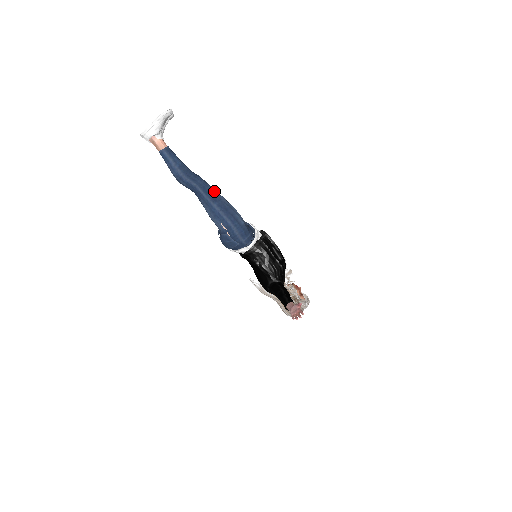
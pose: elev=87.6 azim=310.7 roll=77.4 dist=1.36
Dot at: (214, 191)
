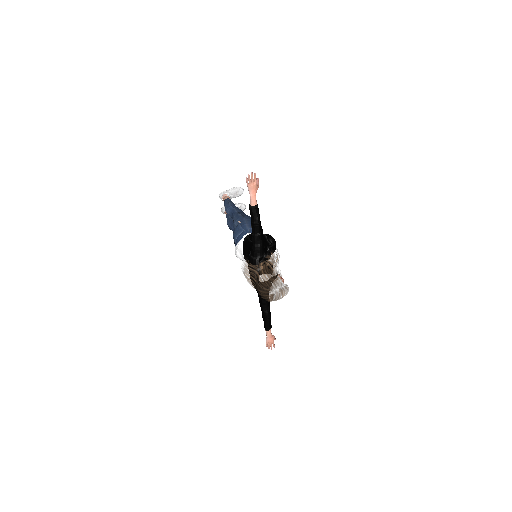
Dot at: occluded
